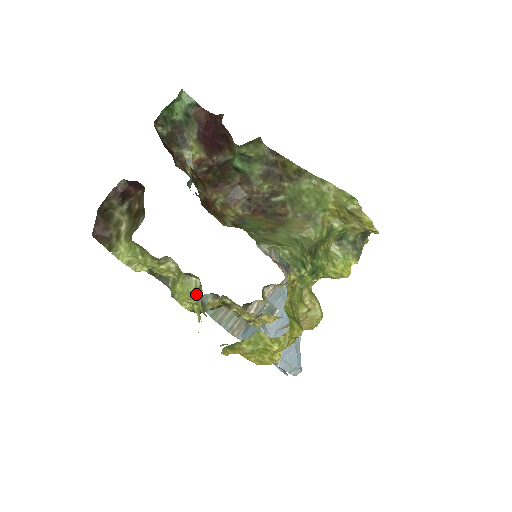
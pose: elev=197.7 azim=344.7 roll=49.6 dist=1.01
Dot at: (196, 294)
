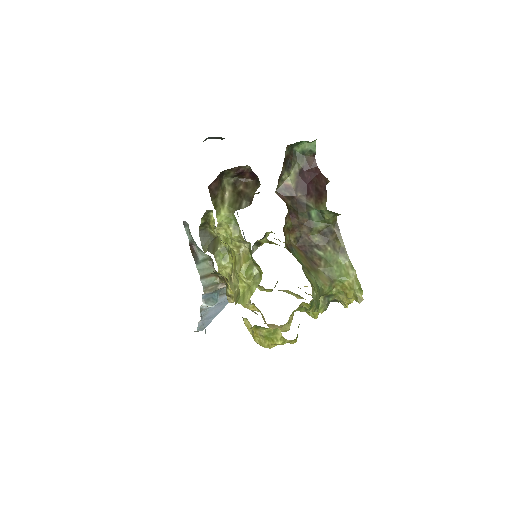
Dot at: (251, 278)
